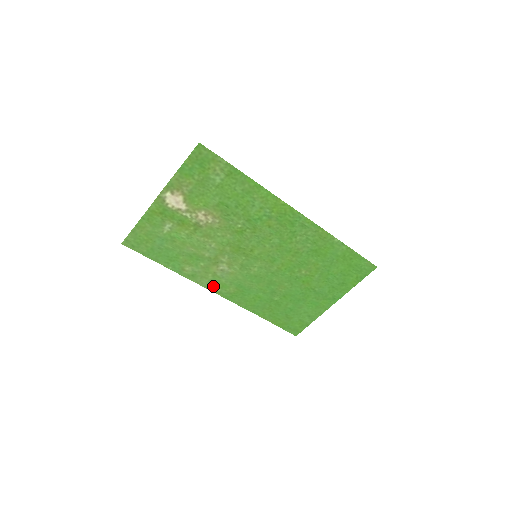
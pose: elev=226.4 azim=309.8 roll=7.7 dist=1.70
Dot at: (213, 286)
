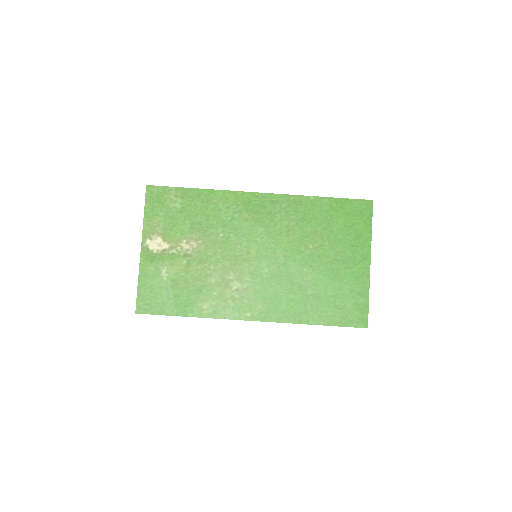
Dot at: (241, 313)
